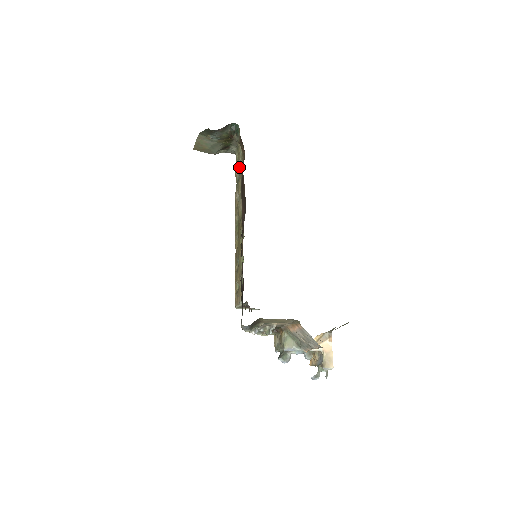
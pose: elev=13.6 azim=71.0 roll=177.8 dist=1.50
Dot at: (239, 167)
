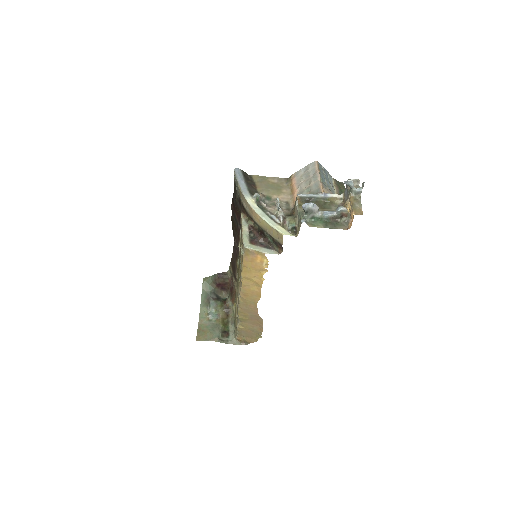
Dot at: (236, 308)
